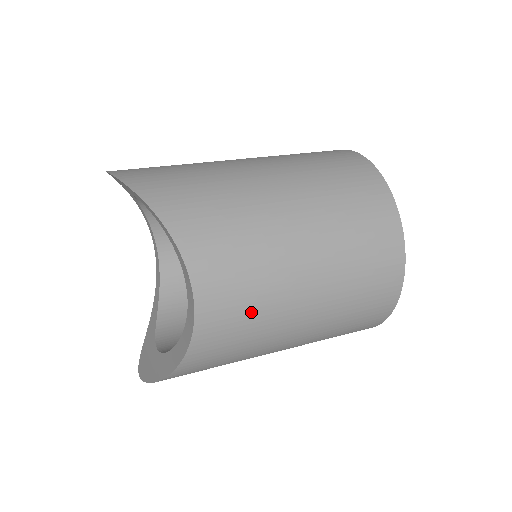
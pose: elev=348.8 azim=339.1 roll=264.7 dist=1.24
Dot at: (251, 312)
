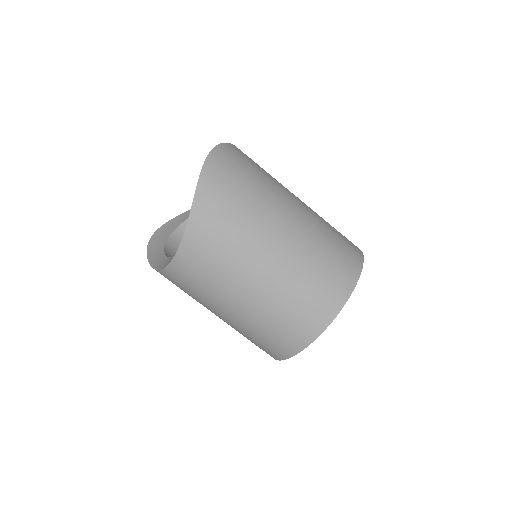
Dot at: (193, 292)
